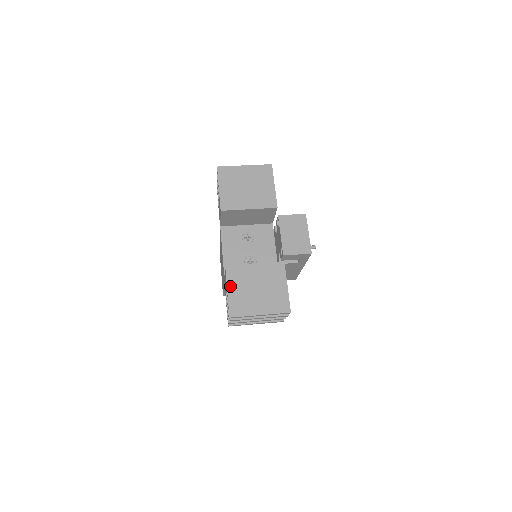
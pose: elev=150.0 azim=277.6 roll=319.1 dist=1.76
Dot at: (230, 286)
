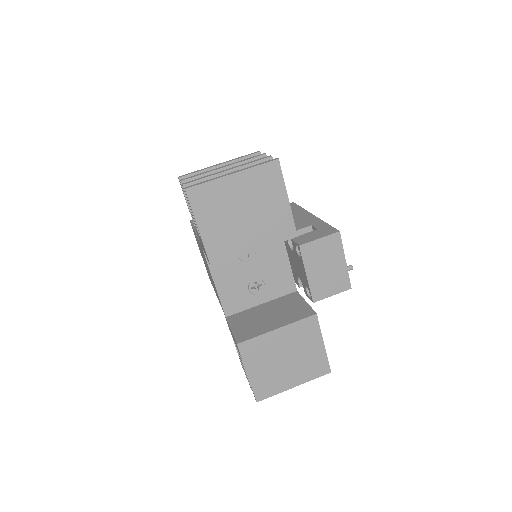
Dot at: (249, 367)
